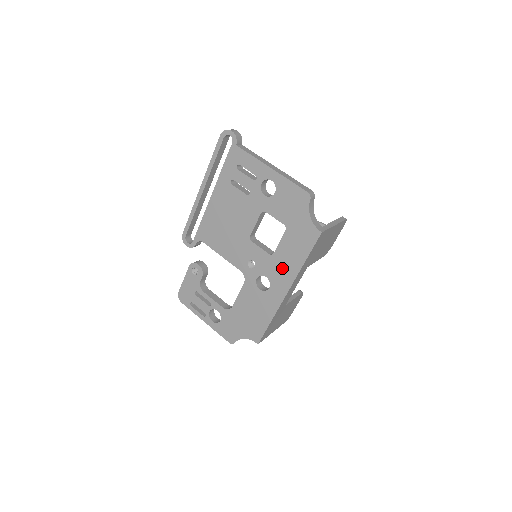
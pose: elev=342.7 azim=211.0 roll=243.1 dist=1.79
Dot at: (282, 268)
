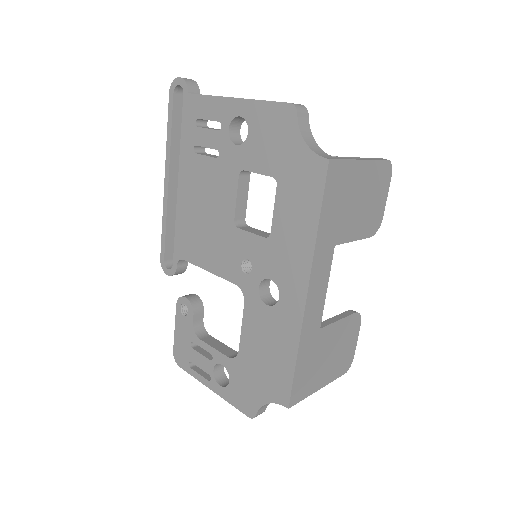
Dot at: (288, 253)
